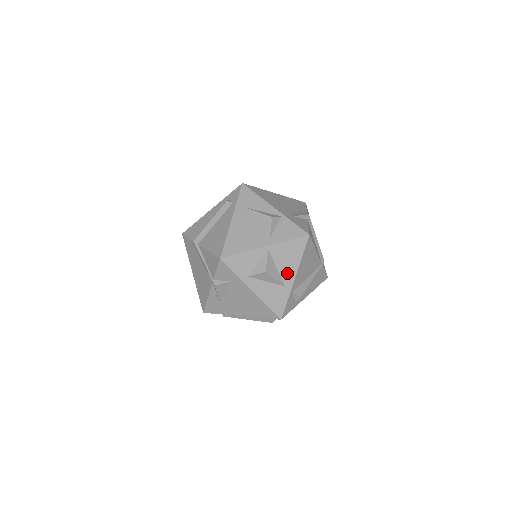
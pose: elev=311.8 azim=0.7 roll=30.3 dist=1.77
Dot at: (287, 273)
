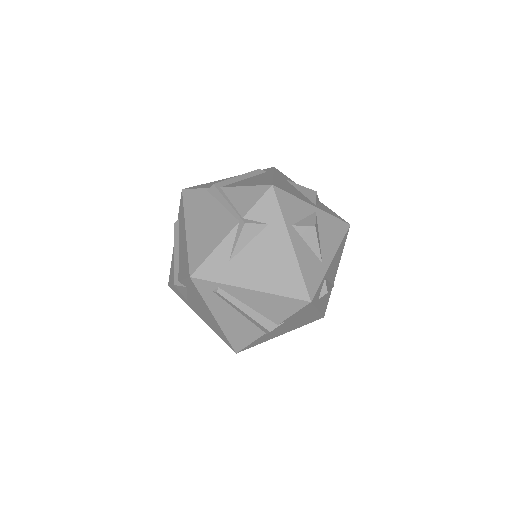
Dot at: (326, 249)
